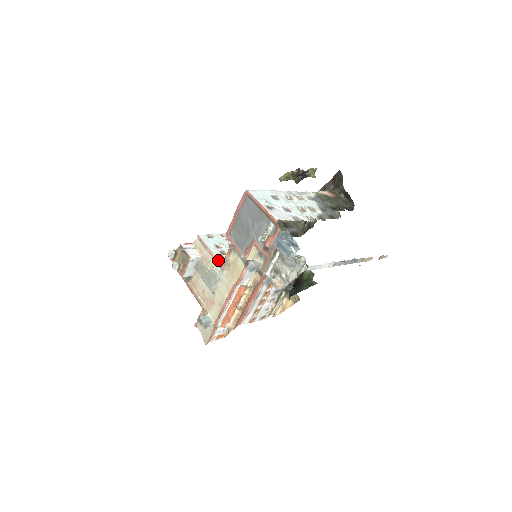
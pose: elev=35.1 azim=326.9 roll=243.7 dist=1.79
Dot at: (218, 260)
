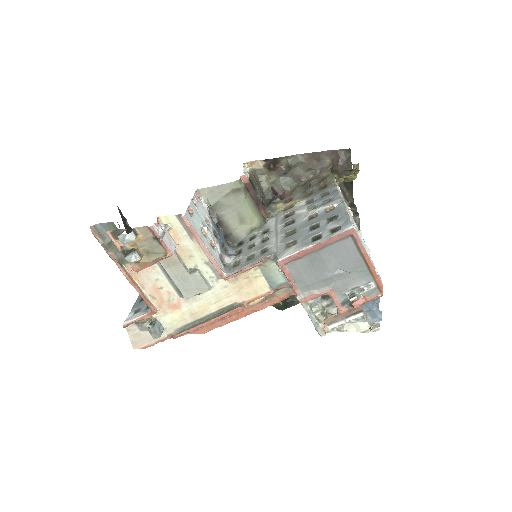
Dot at: (219, 266)
